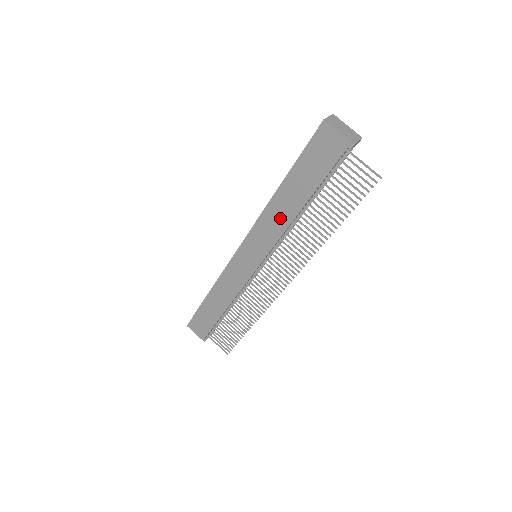
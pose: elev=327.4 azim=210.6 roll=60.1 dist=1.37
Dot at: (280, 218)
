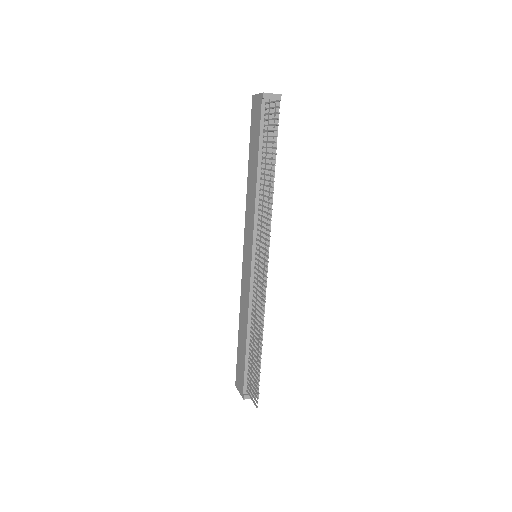
Dot at: (252, 196)
